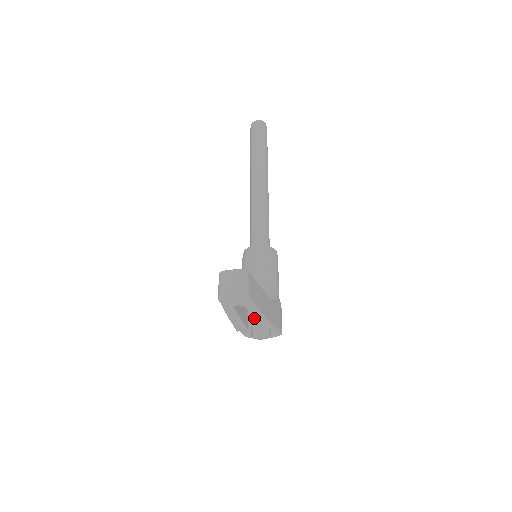
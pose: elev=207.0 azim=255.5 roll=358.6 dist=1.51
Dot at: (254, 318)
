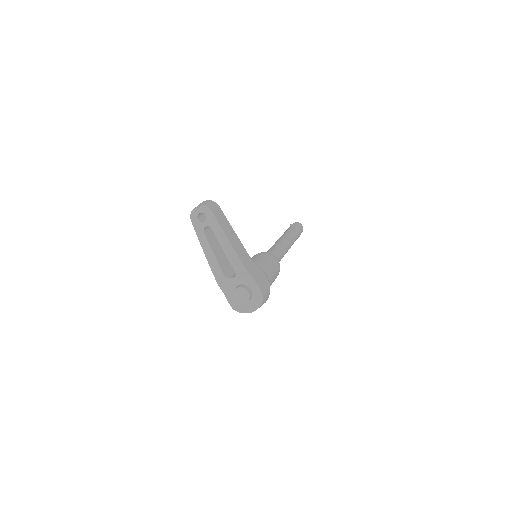
Dot at: (223, 250)
